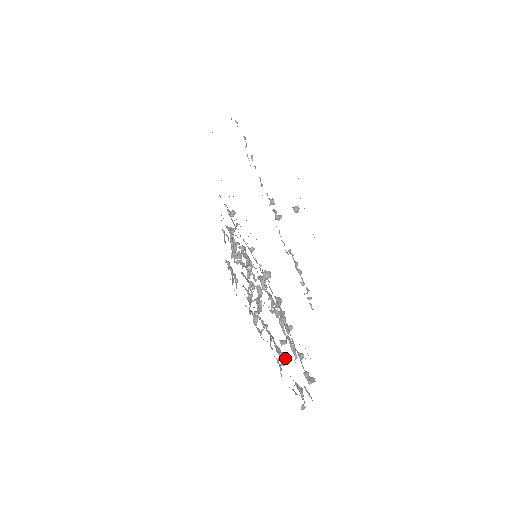
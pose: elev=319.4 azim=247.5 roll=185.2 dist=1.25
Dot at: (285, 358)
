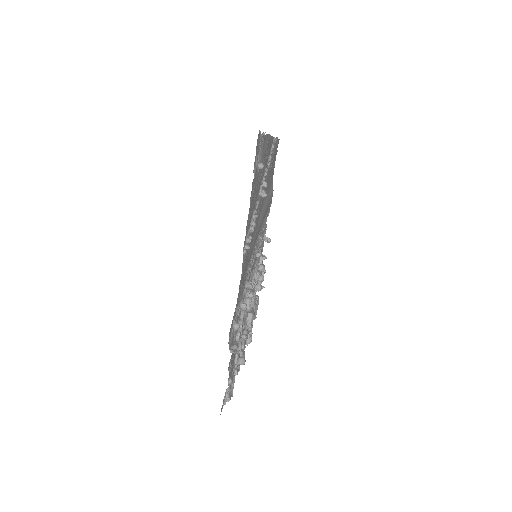
Dot at: (241, 357)
